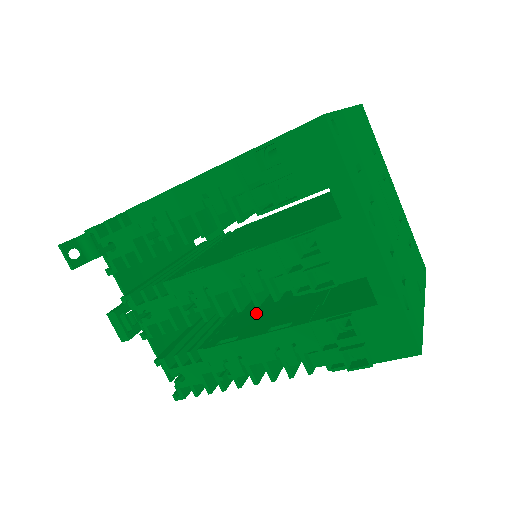
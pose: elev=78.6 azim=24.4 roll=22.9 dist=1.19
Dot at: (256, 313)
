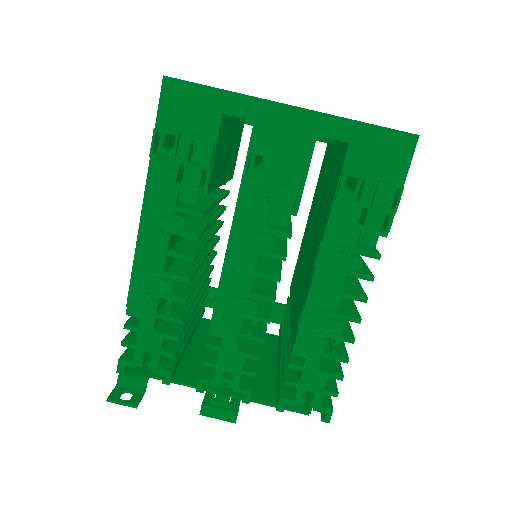
Dot at: (301, 286)
